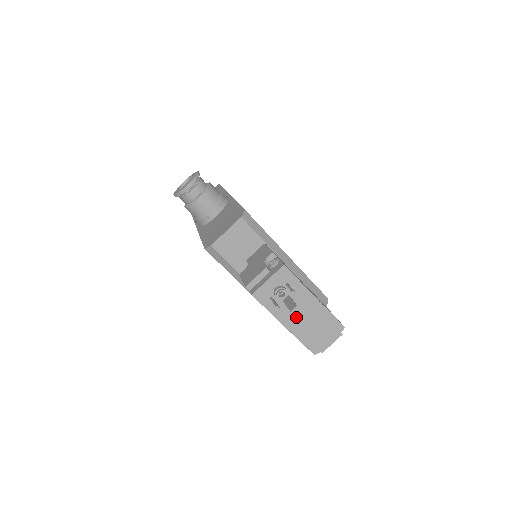
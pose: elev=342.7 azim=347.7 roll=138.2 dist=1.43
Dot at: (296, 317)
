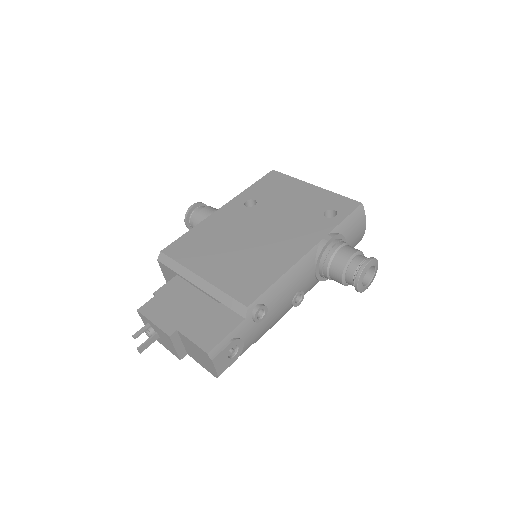
Dot at: (172, 348)
